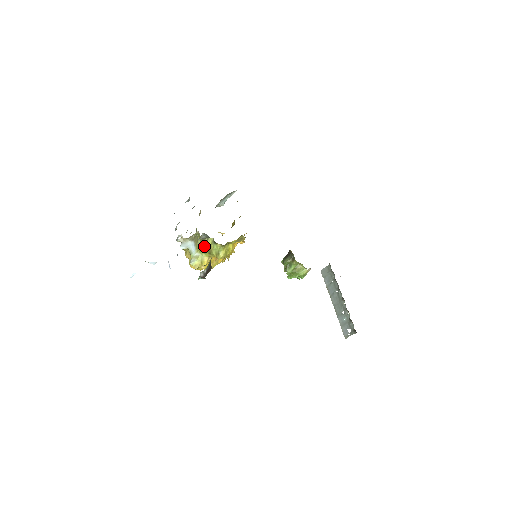
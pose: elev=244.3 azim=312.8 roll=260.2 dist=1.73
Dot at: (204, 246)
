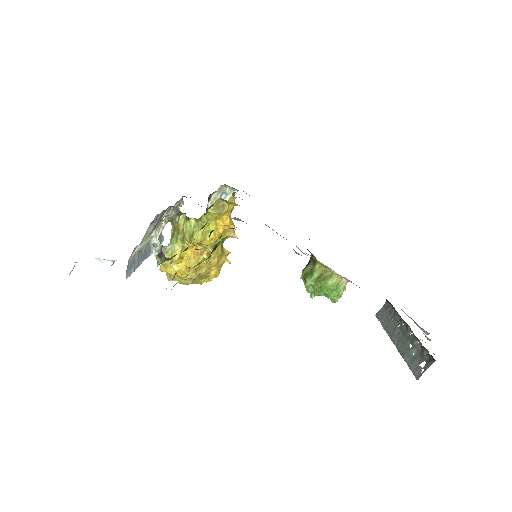
Dot at: (176, 231)
